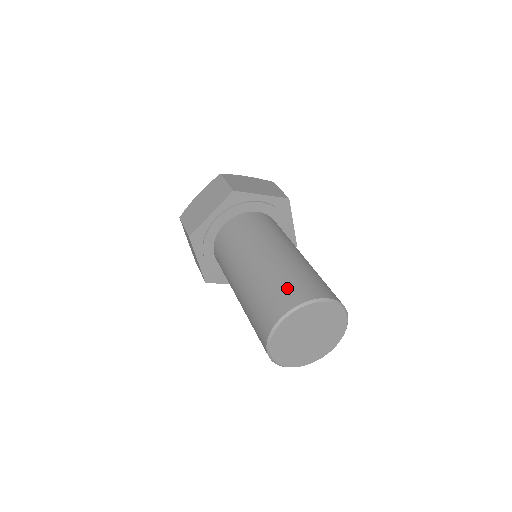
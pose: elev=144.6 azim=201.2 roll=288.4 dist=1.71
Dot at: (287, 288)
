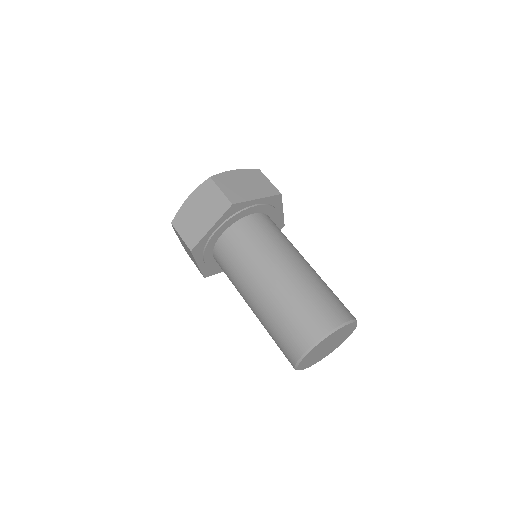
Dot at: (283, 343)
